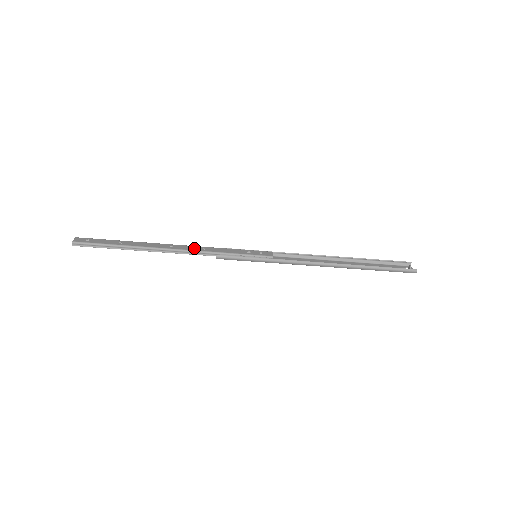
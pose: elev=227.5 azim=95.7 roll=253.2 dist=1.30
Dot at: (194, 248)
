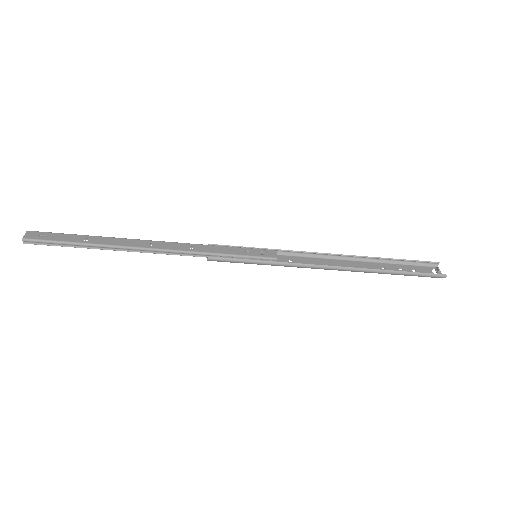
Dot at: (179, 246)
